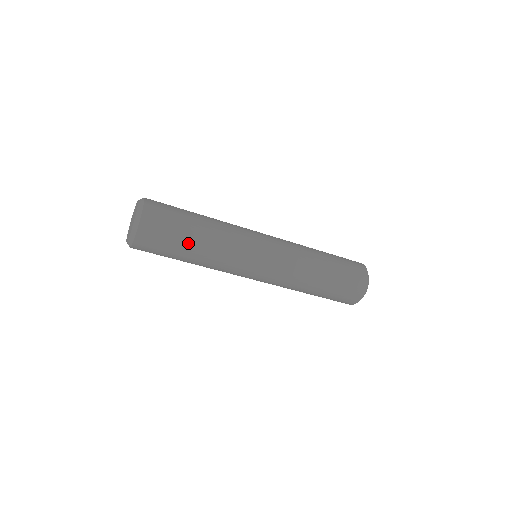
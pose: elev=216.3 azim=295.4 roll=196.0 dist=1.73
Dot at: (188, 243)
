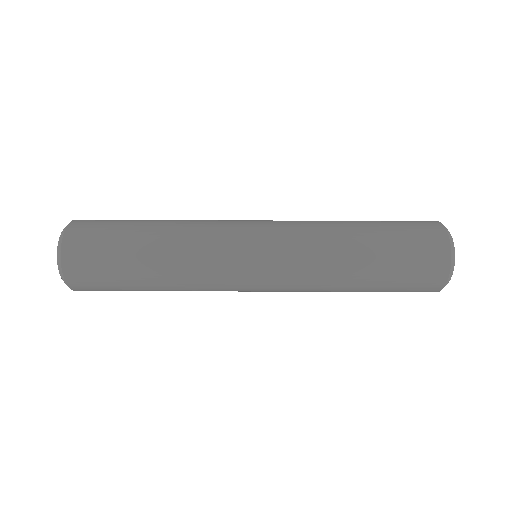
Dot at: (135, 248)
